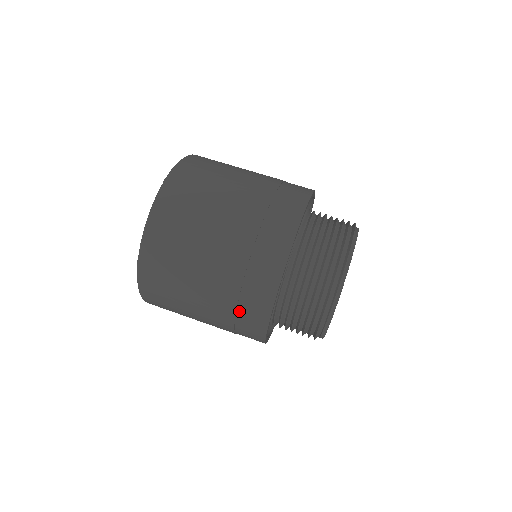
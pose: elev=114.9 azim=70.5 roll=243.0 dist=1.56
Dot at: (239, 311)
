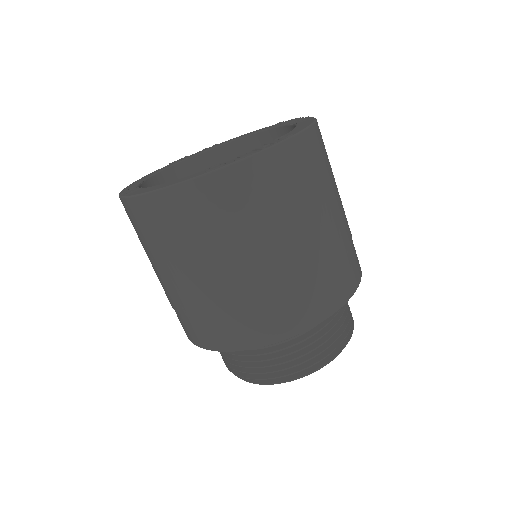
Dot at: occluded
